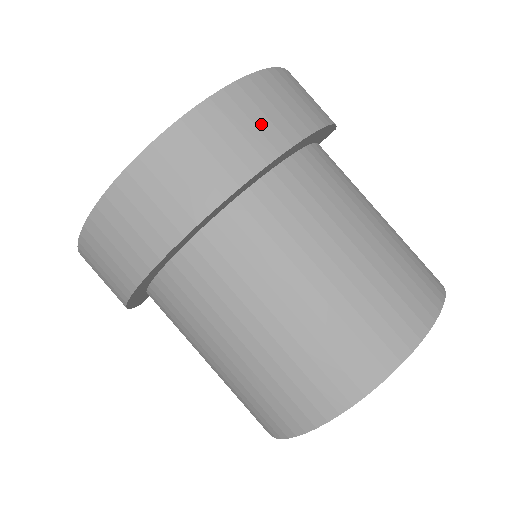
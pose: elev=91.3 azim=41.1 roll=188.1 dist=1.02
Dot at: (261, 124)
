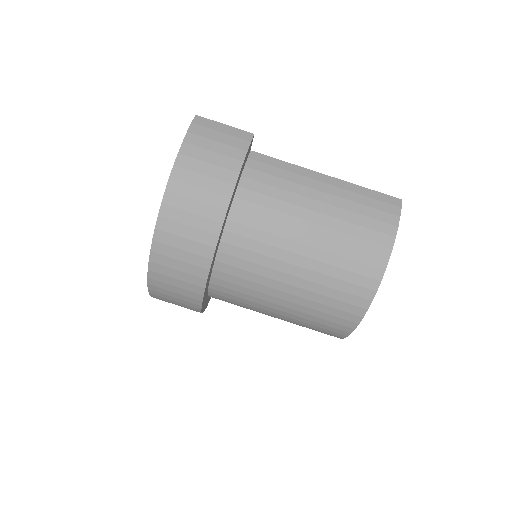
Dot at: (191, 235)
